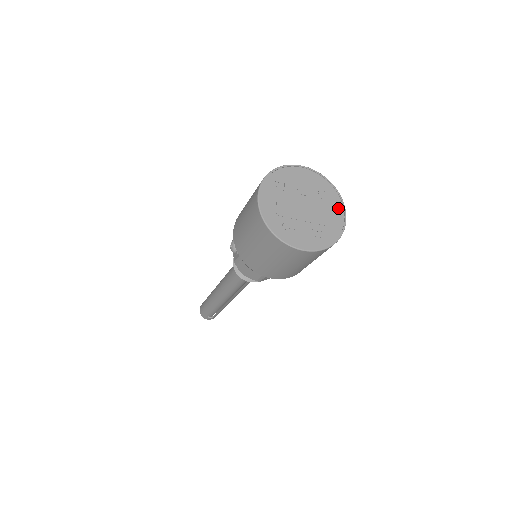
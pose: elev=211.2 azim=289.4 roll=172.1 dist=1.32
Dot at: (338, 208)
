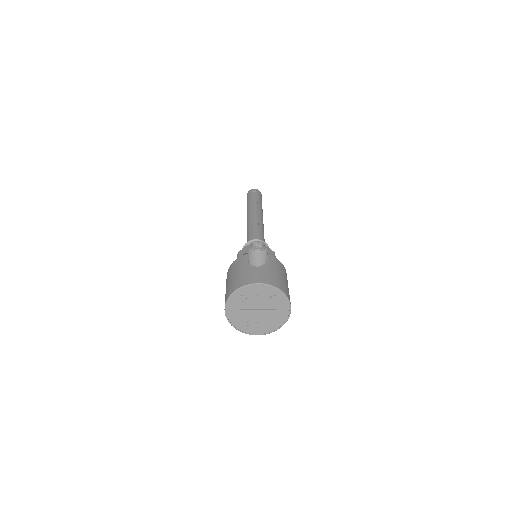
Dot at: (285, 306)
